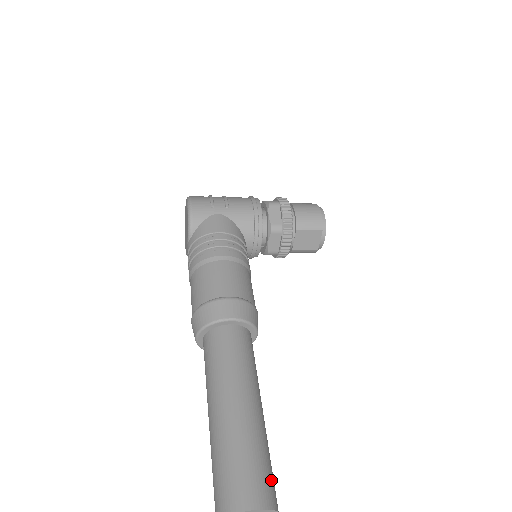
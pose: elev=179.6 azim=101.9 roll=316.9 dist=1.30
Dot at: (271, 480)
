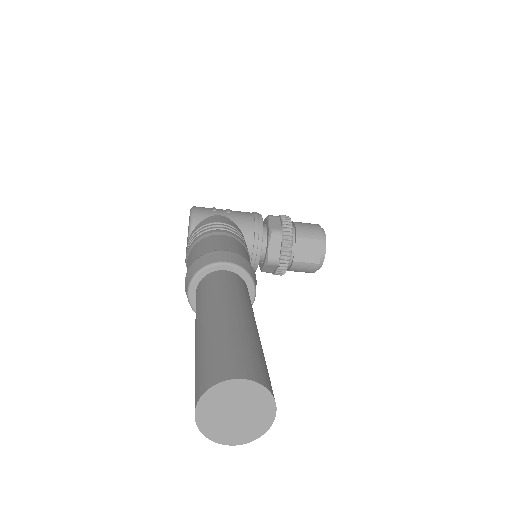
Dot at: (267, 373)
